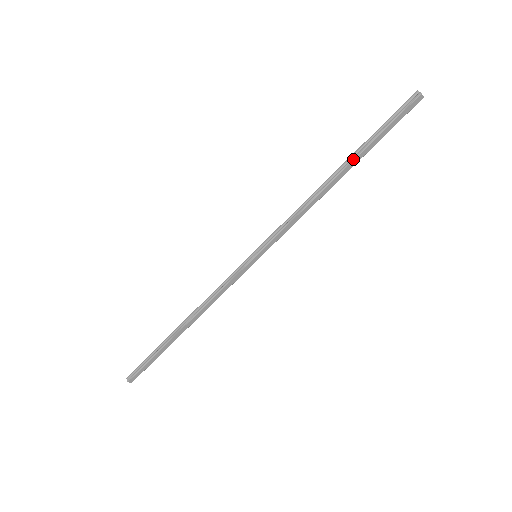
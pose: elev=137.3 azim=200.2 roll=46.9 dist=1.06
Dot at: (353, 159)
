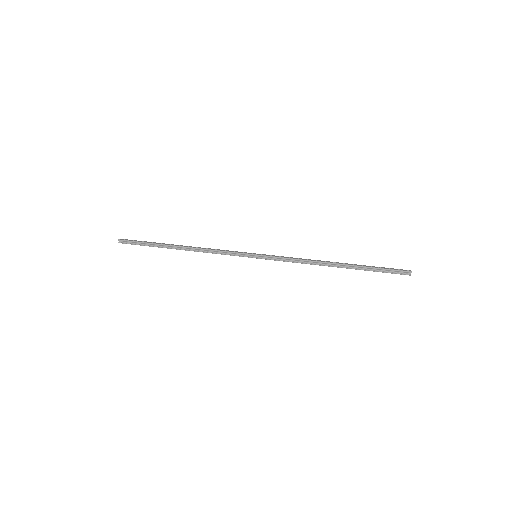
Dot at: (351, 268)
